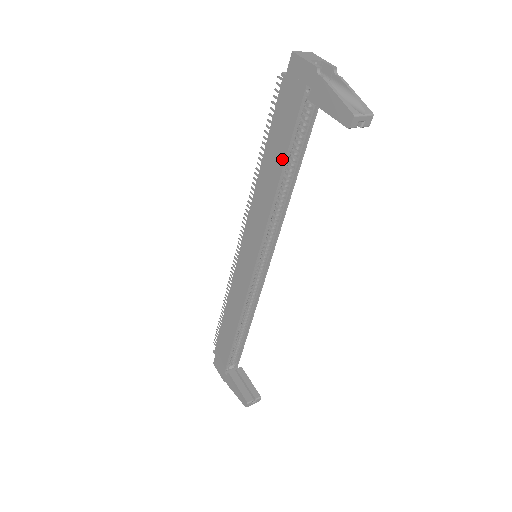
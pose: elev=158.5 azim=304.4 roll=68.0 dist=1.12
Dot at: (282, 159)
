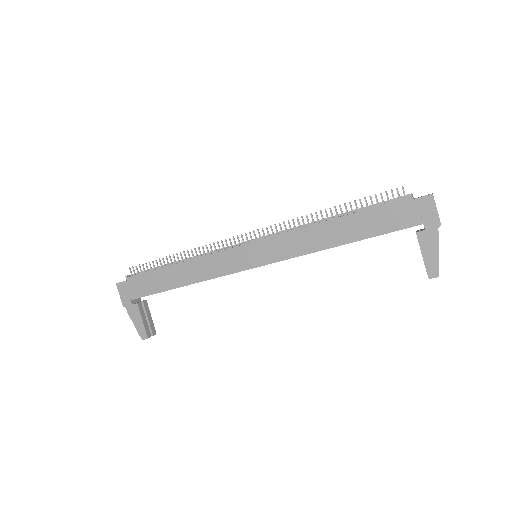
Dot at: (358, 238)
